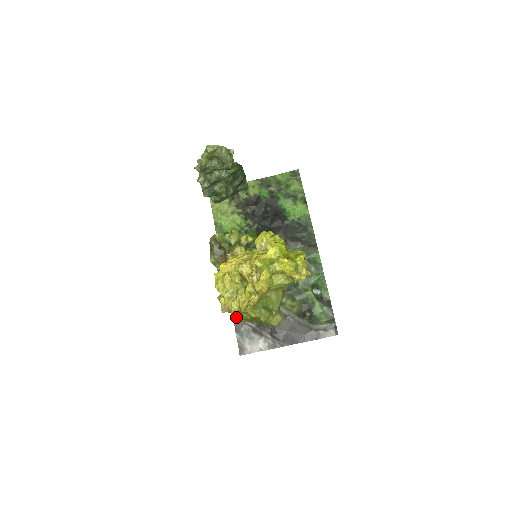
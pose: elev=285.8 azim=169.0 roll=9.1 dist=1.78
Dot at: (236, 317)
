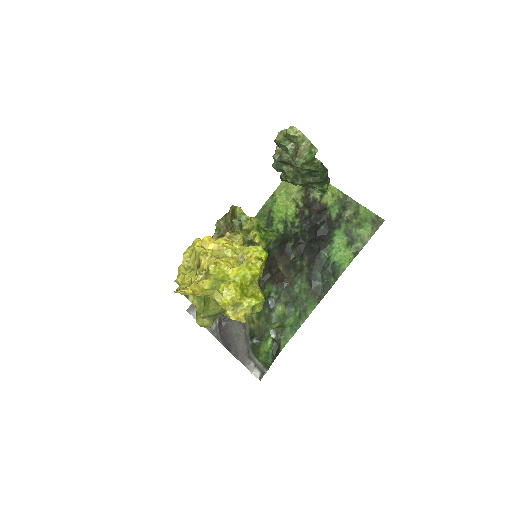
Dot at: occluded
